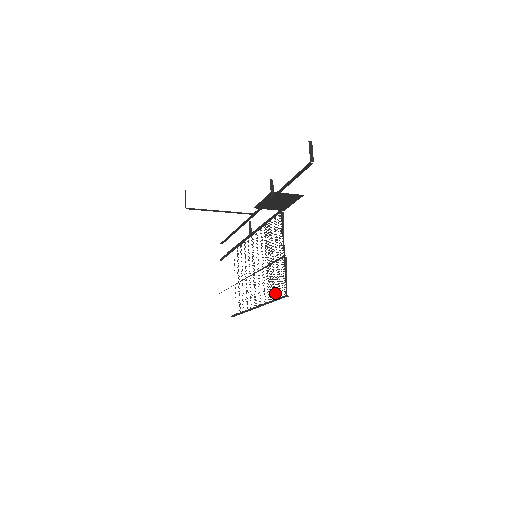
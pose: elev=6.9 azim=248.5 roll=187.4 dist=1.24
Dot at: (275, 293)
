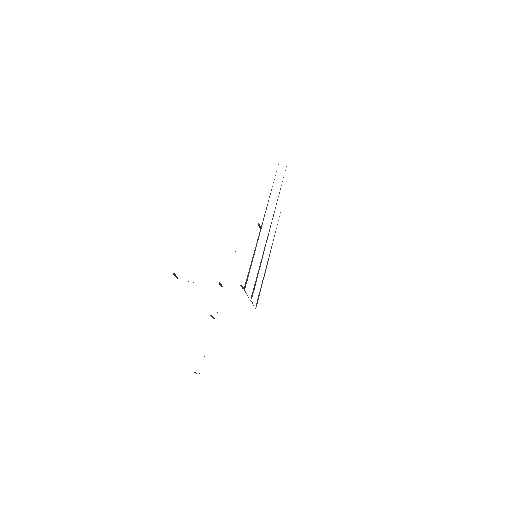
Dot at: occluded
